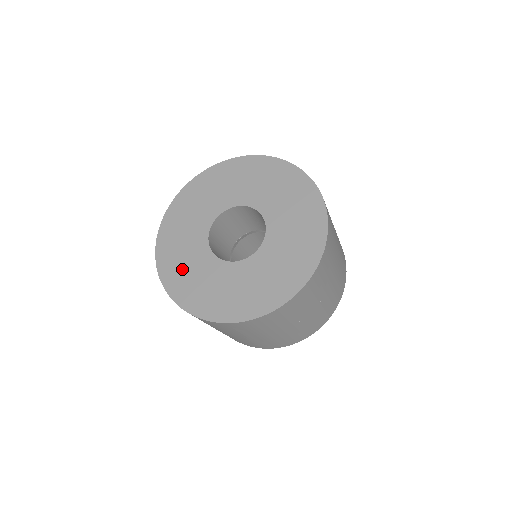
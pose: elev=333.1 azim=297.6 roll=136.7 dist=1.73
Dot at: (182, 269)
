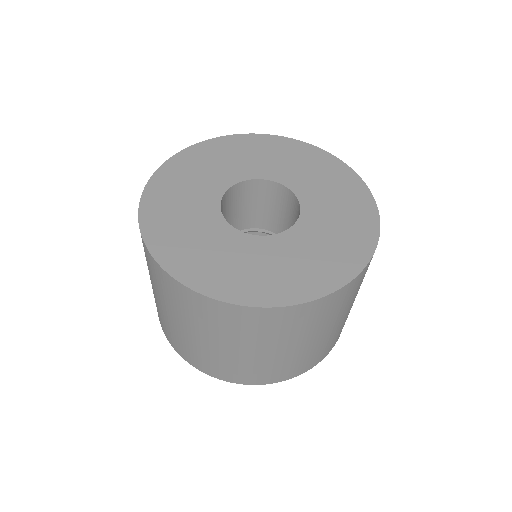
Dot at: (201, 256)
